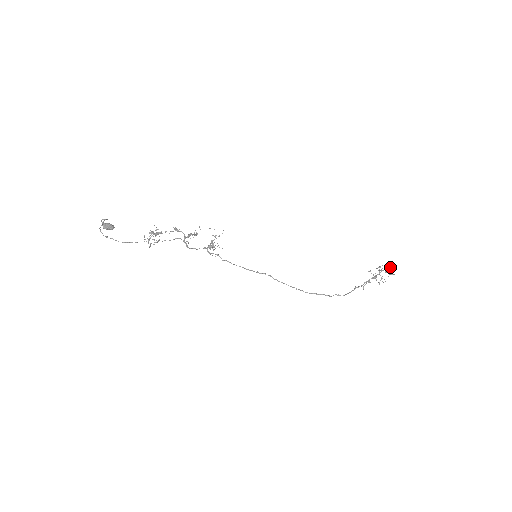
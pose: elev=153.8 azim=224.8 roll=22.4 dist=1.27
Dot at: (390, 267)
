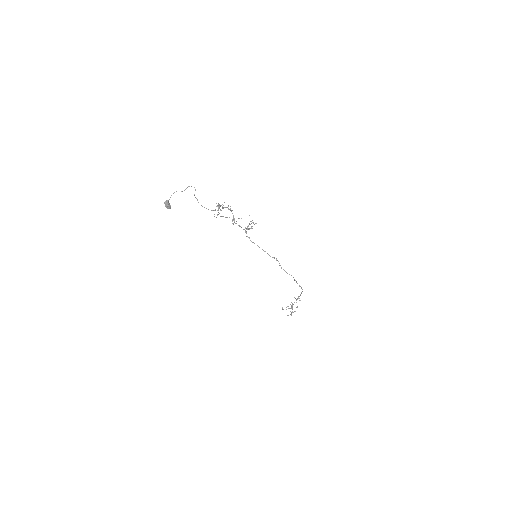
Dot at: (292, 307)
